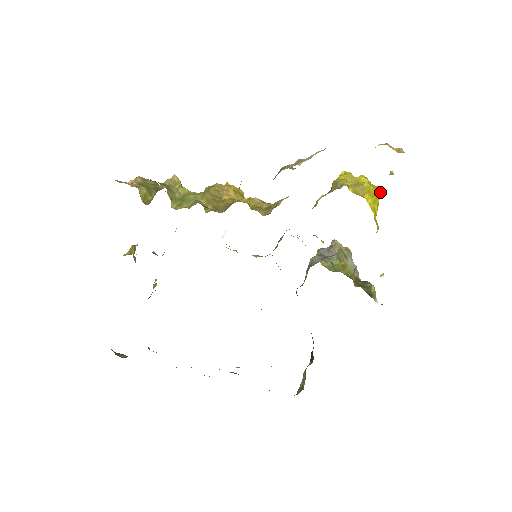
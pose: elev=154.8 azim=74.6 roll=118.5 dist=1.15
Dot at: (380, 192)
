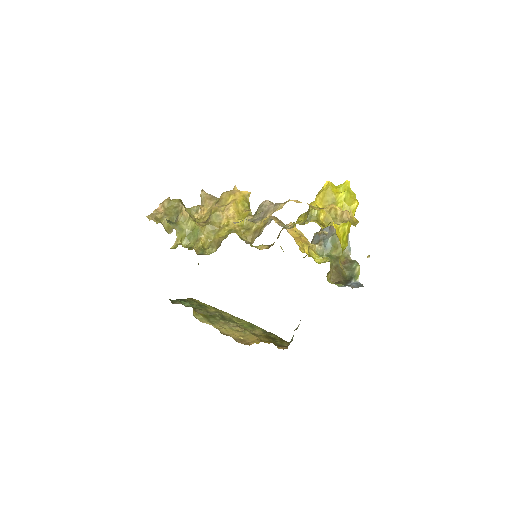
Dot at: (356, 207)
